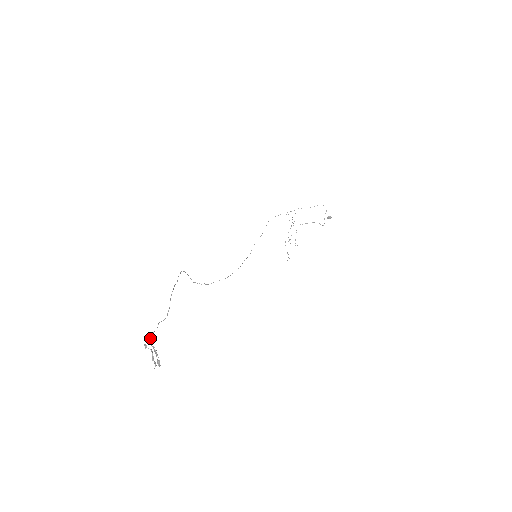
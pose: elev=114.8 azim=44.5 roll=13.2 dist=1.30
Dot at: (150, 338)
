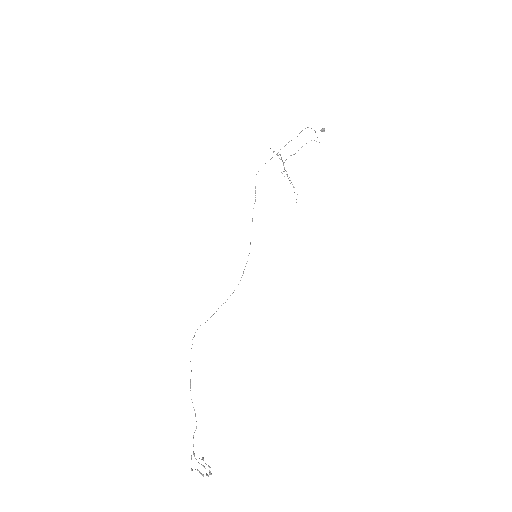
Dot at: (193, 454)
